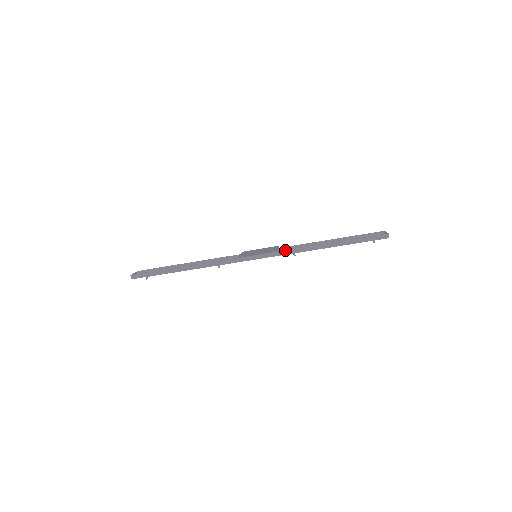
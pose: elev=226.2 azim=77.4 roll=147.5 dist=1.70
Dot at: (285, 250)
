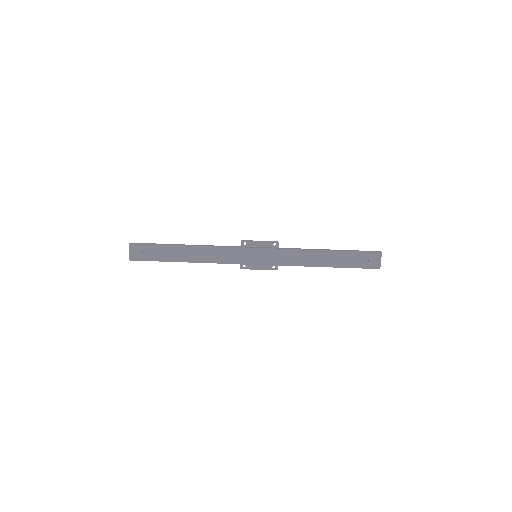
Dot at: (286, 248)
